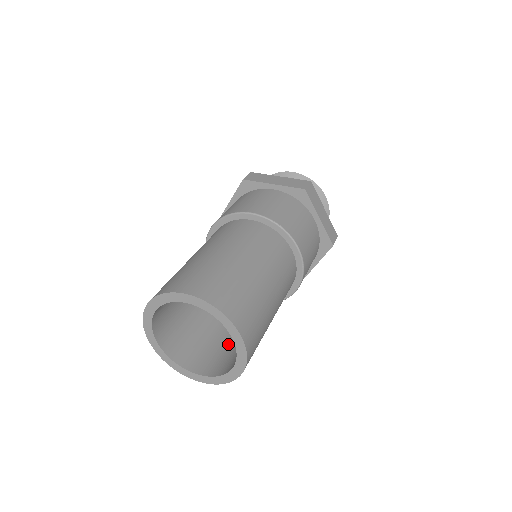
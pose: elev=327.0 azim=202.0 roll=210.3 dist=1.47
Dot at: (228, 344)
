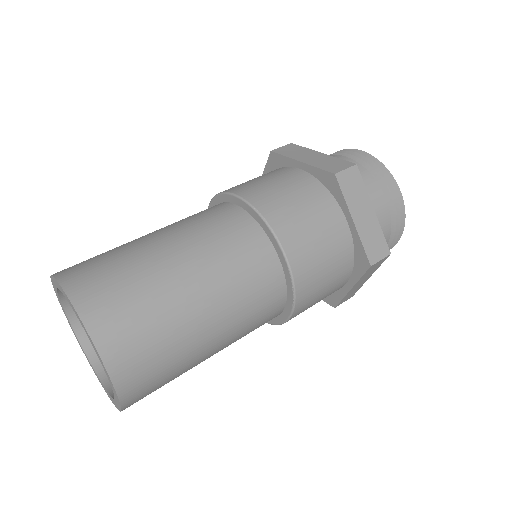
Dot at: occluded
